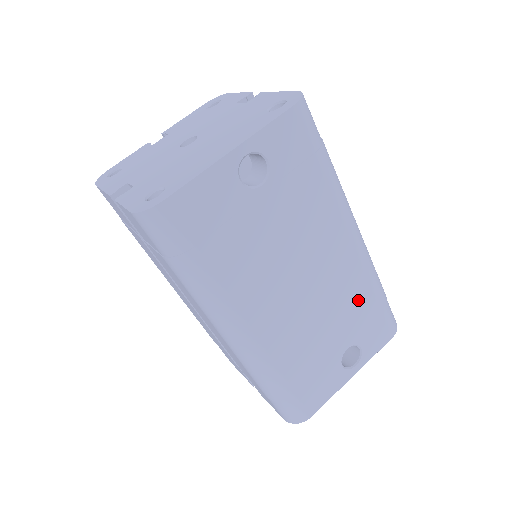
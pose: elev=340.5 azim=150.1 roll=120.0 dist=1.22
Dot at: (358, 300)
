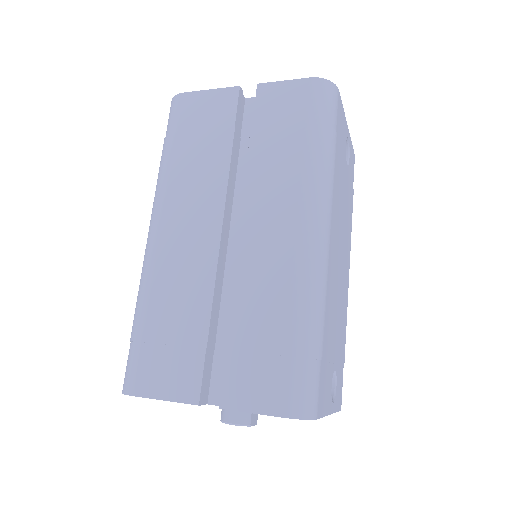
Dot at: (343, 329)
